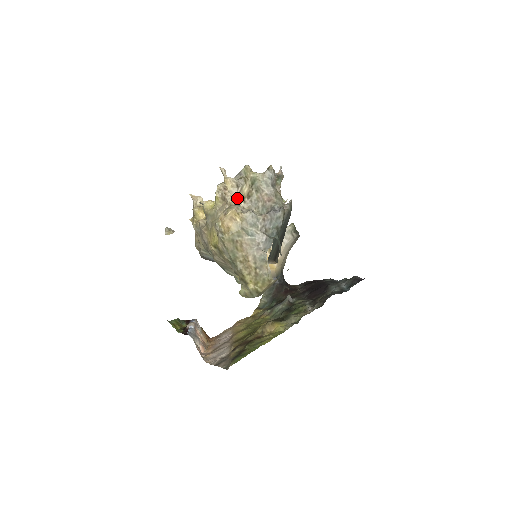
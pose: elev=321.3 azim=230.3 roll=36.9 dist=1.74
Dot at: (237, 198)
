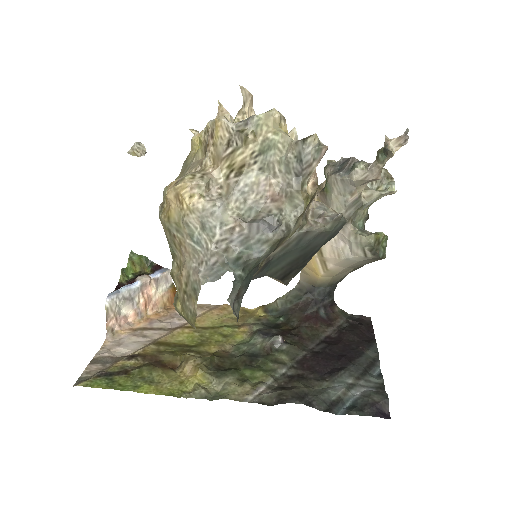
Dot at: (220, 163)
